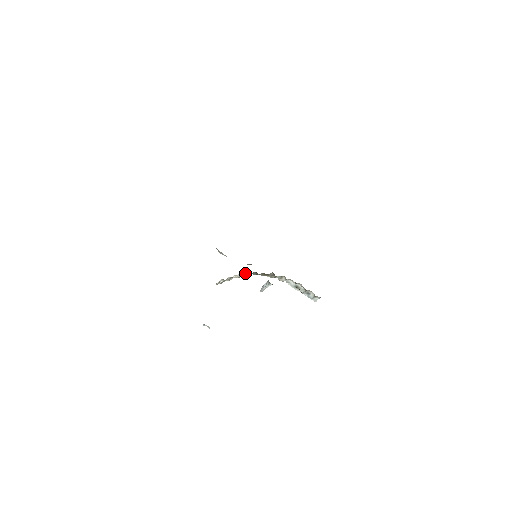
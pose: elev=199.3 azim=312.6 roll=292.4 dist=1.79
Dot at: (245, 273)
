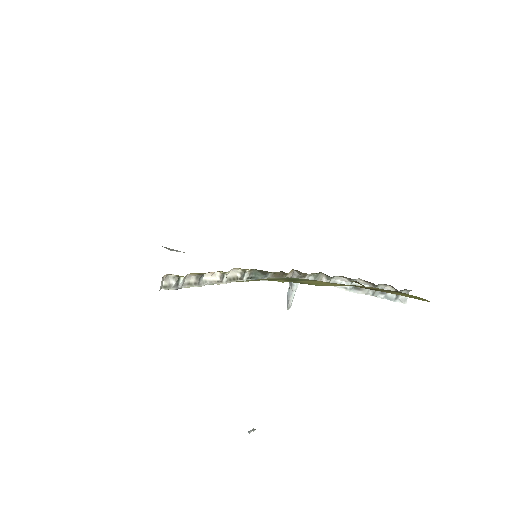
Dot at: (234, 275)
